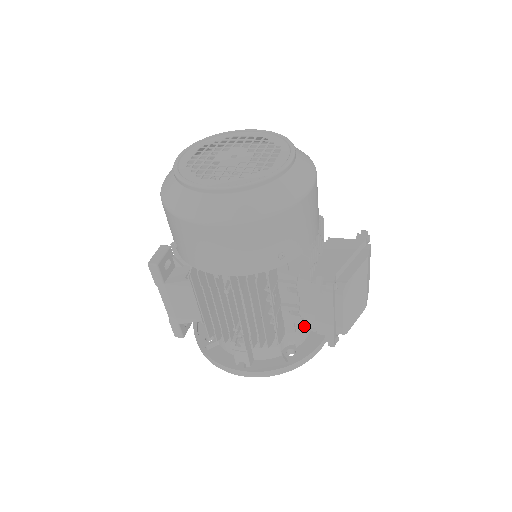
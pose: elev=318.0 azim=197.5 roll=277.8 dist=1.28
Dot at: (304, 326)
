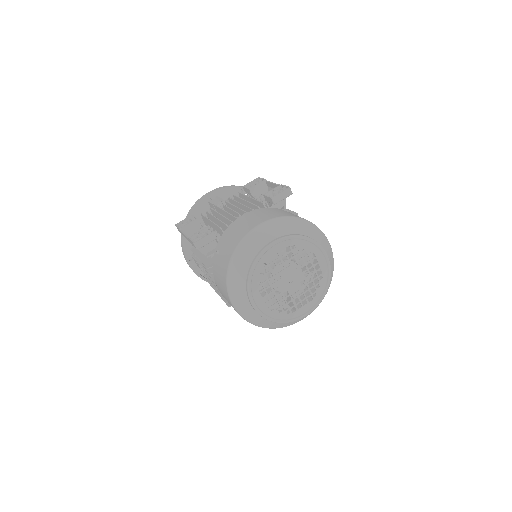
Dot at: occluded
